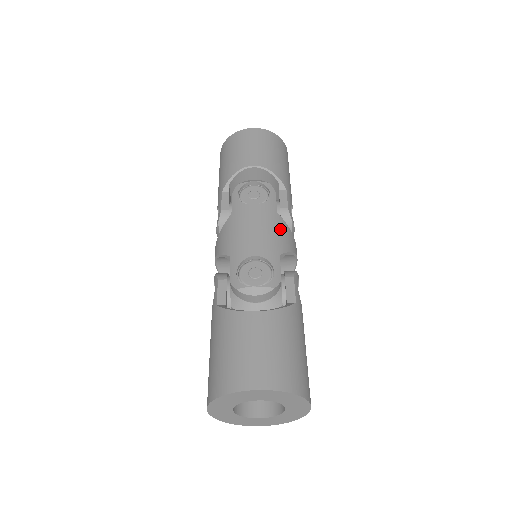
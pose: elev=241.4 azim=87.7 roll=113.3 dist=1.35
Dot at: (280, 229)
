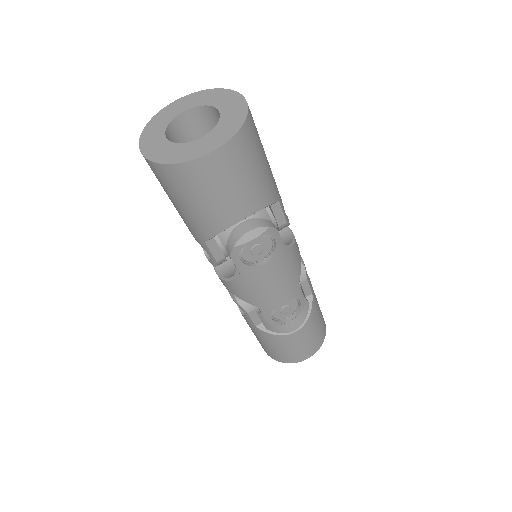
Dot at: occluded
